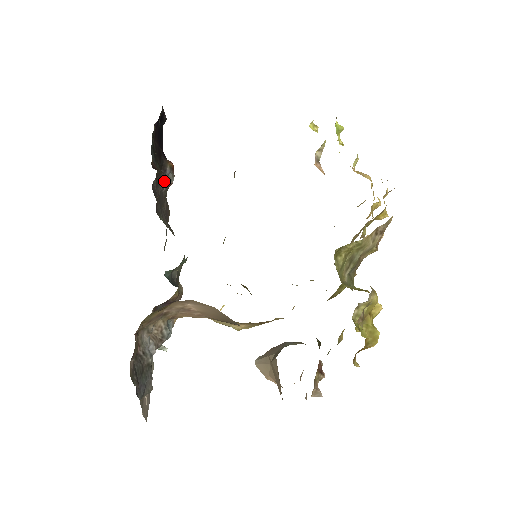
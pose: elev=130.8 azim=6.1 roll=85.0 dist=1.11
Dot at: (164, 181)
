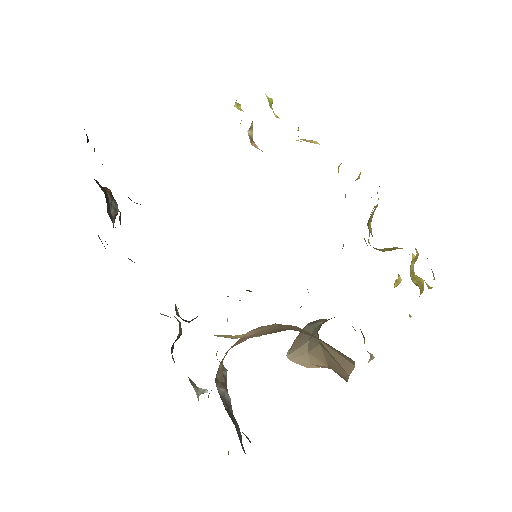
Dot at: (110, 213)
